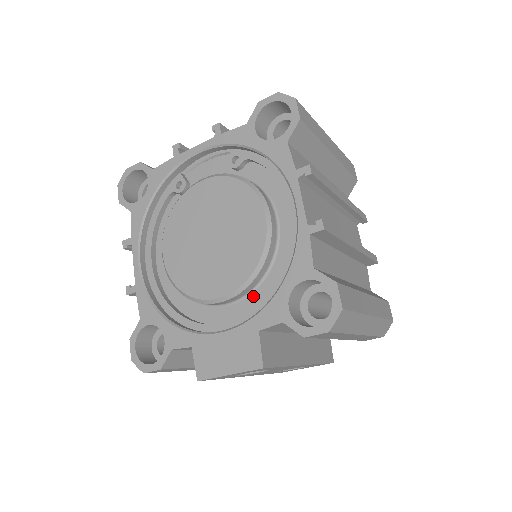
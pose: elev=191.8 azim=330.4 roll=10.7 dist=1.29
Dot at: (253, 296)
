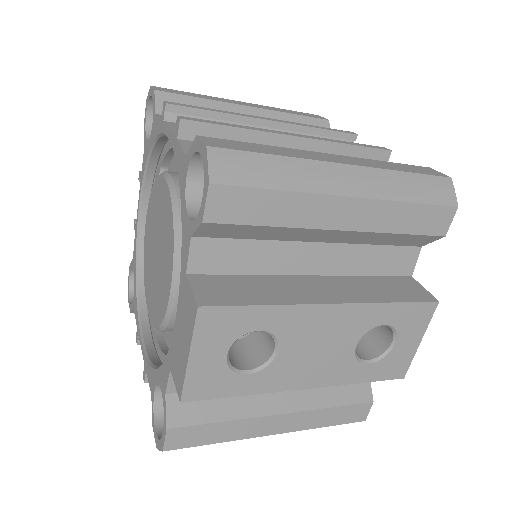
Dot at: occluded
